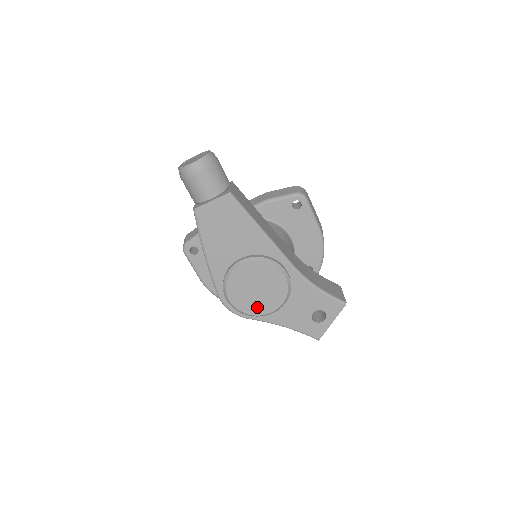
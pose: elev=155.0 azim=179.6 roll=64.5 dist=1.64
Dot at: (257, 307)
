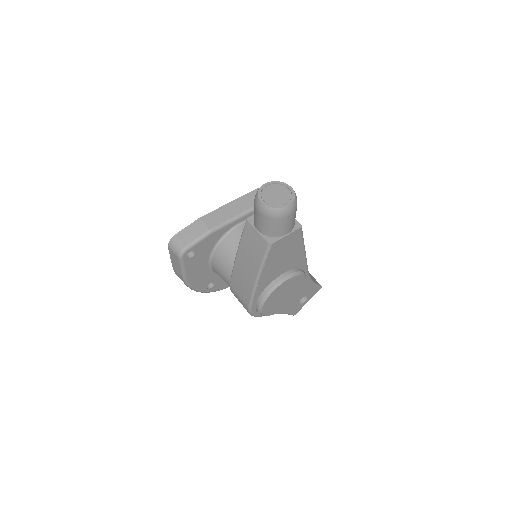
Dot at: (277, 308)
